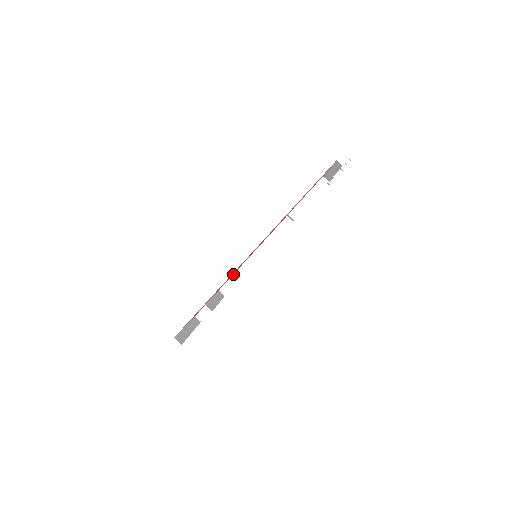
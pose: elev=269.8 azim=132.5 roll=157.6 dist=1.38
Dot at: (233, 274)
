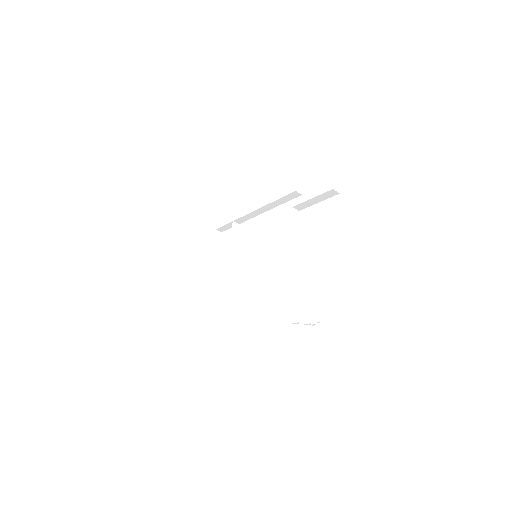
Dot at: occluded
